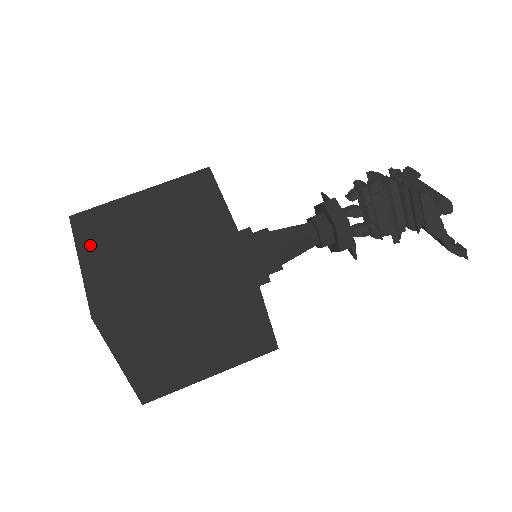
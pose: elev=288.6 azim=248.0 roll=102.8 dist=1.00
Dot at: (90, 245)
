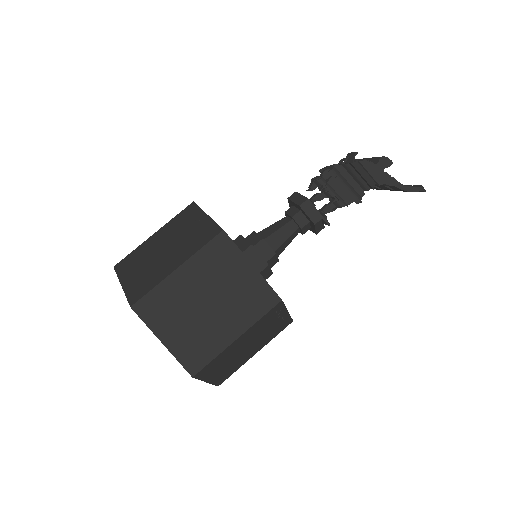
Dot at: (127, 274)
